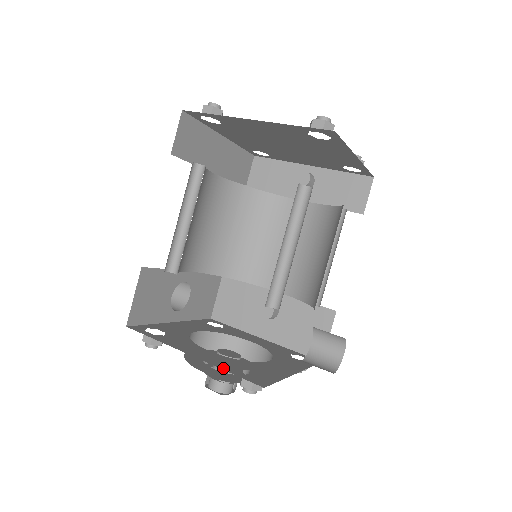
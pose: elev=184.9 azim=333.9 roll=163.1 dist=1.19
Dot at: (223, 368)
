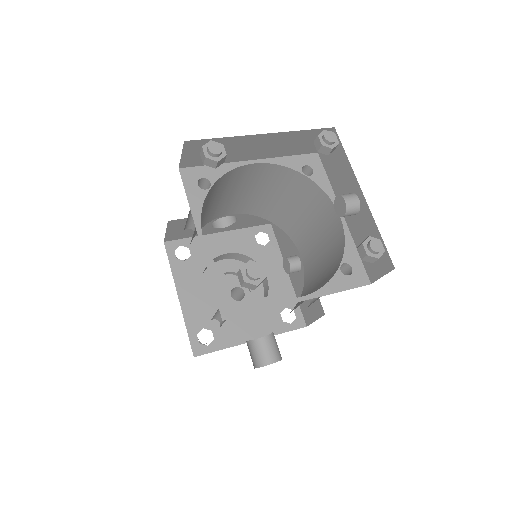
Dot at: (187, 323)
